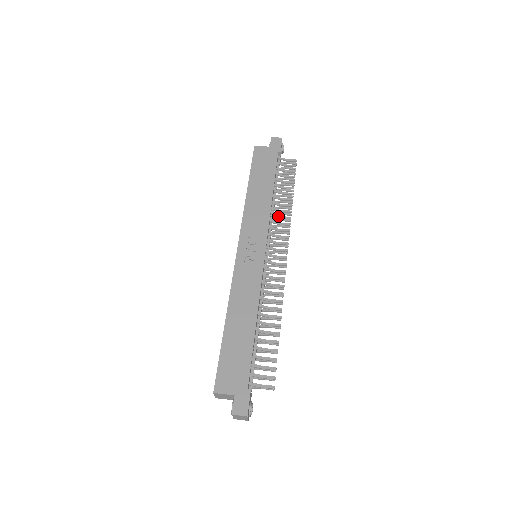
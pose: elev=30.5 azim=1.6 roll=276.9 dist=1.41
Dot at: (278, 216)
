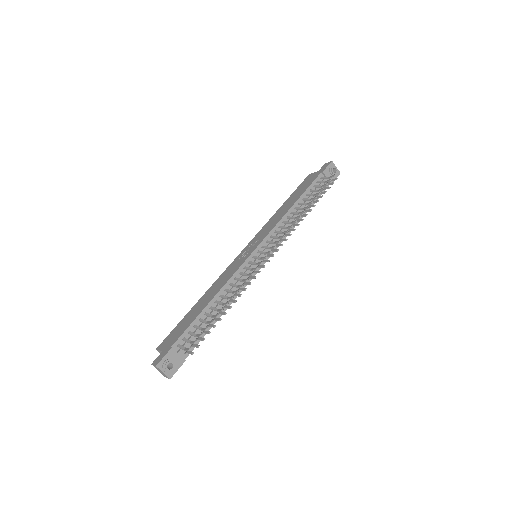
Dot at: (289, 222)
